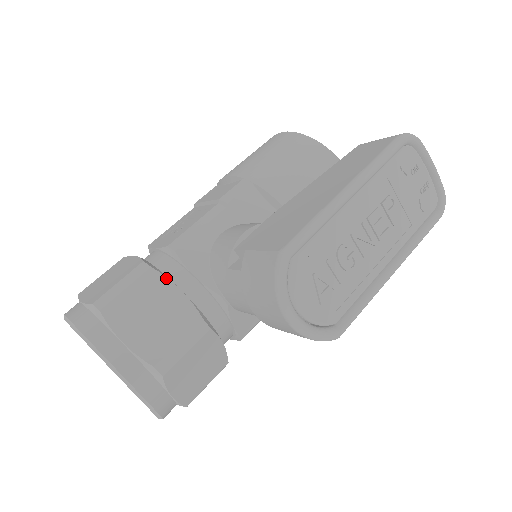
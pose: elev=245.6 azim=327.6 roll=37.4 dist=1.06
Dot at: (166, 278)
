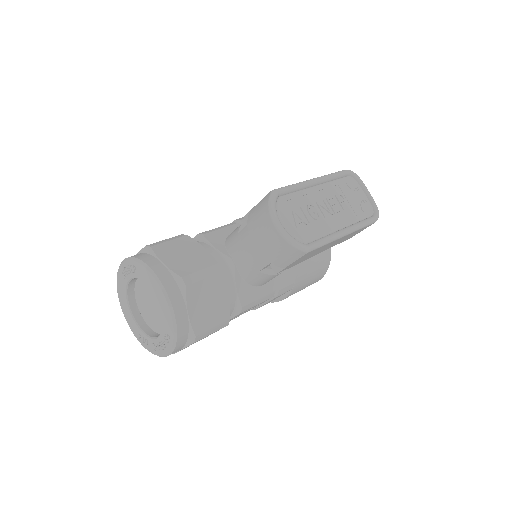
Dot at: (196, 241)
